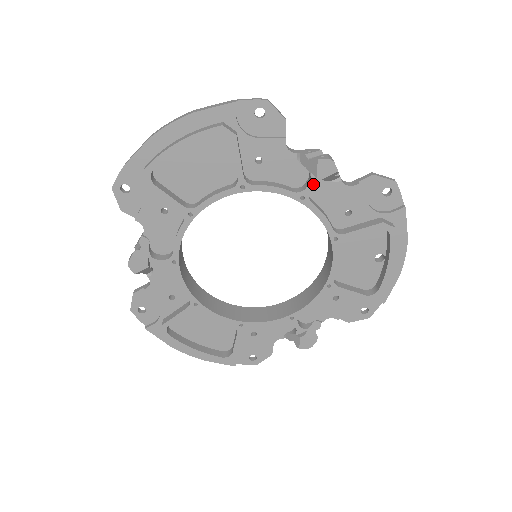
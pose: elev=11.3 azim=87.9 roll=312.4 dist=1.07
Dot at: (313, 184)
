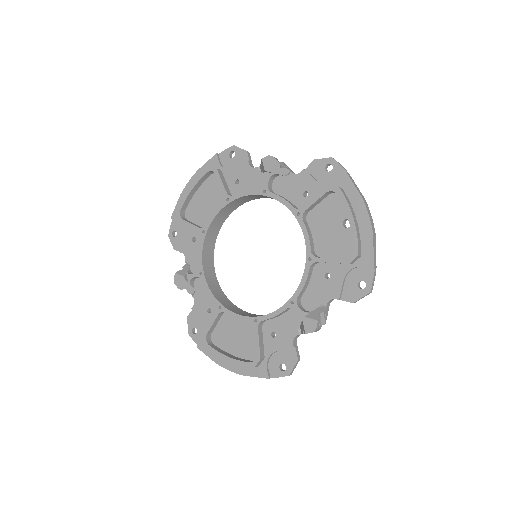
Dot at: (268, 179)
